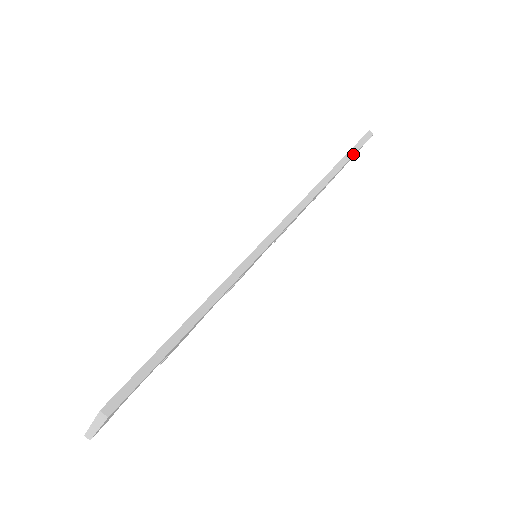
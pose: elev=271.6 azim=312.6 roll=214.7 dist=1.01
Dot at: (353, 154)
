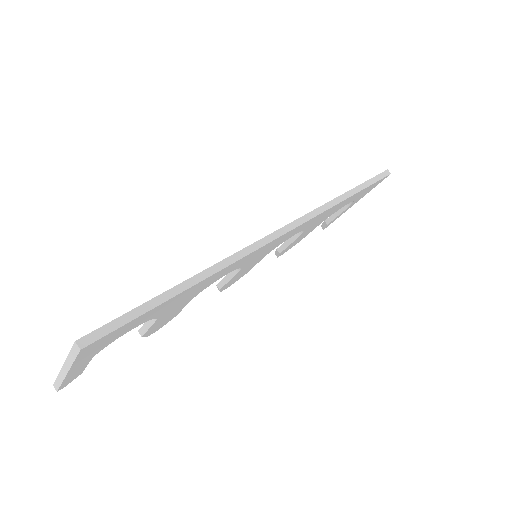
Dot at: (367, 185)
